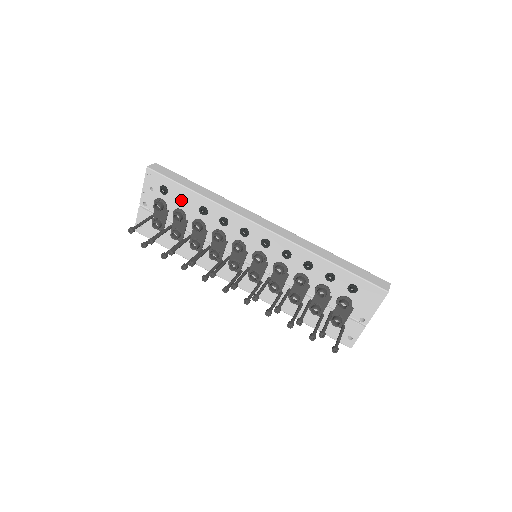
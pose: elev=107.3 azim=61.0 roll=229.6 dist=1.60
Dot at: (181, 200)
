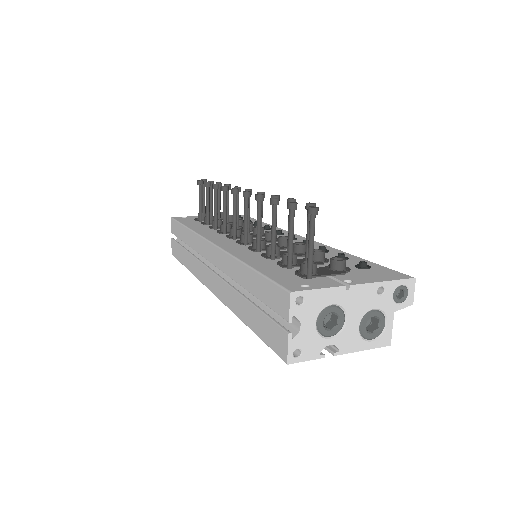
Dot at: occluded
